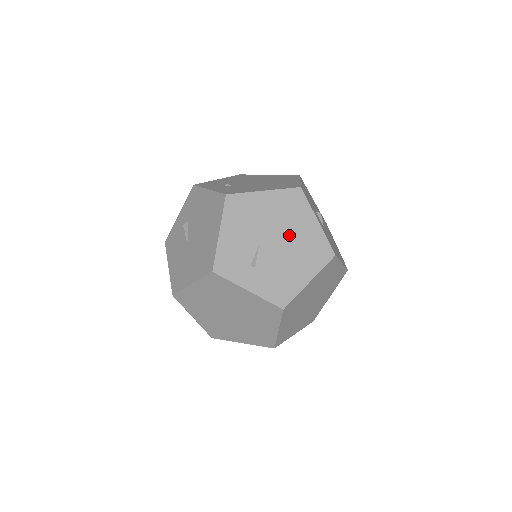
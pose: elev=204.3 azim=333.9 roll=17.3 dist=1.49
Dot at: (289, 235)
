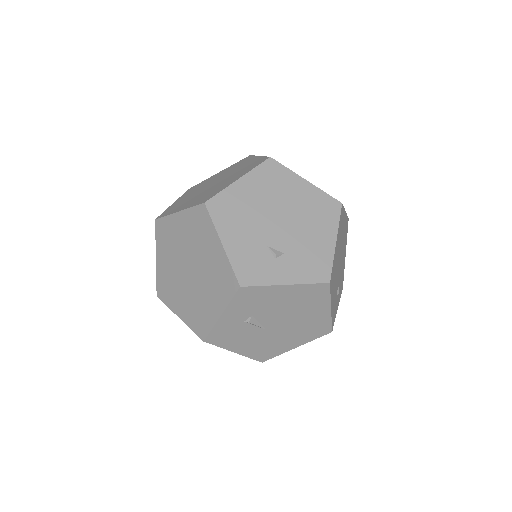
Dot at: (342, 246)
